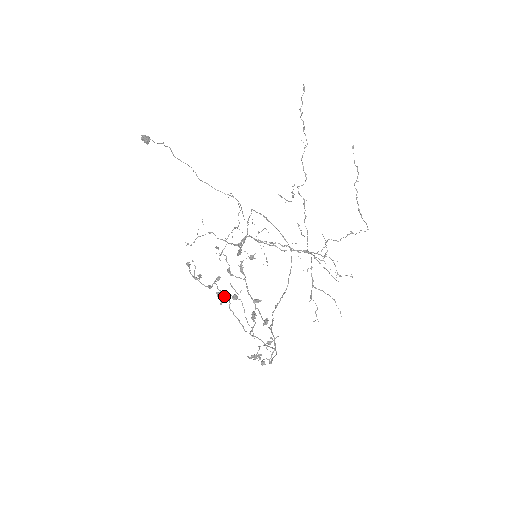
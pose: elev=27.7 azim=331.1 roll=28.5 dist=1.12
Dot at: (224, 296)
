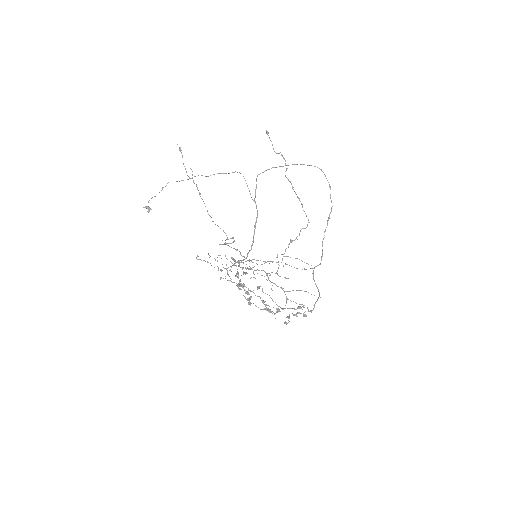
Dot at: (247, 299)
